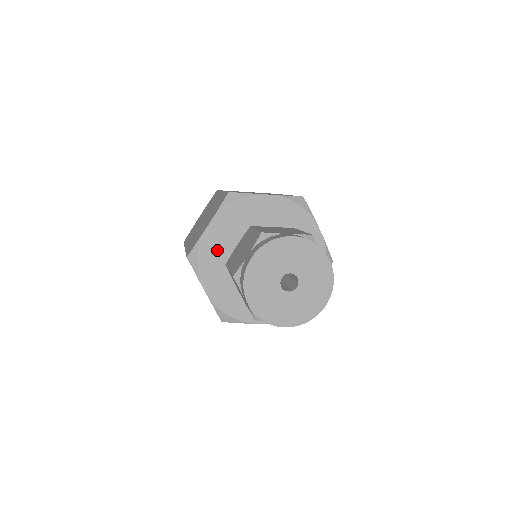
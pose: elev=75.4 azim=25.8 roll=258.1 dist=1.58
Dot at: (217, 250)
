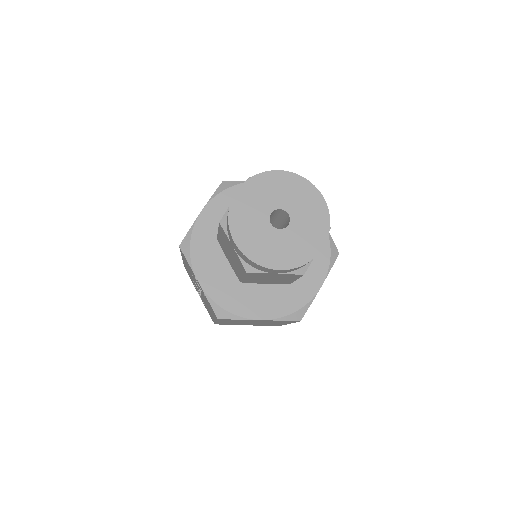
Dot at: (211, 237)
